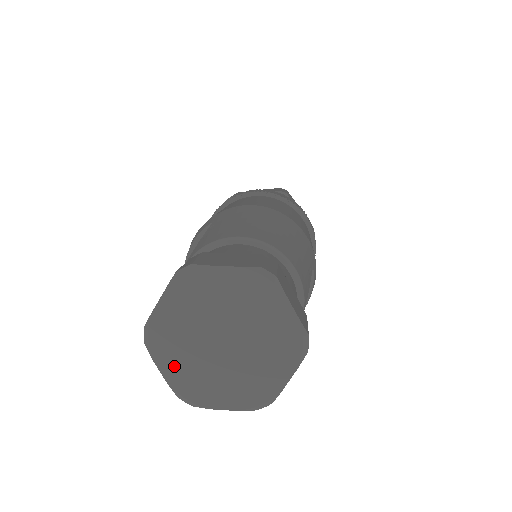
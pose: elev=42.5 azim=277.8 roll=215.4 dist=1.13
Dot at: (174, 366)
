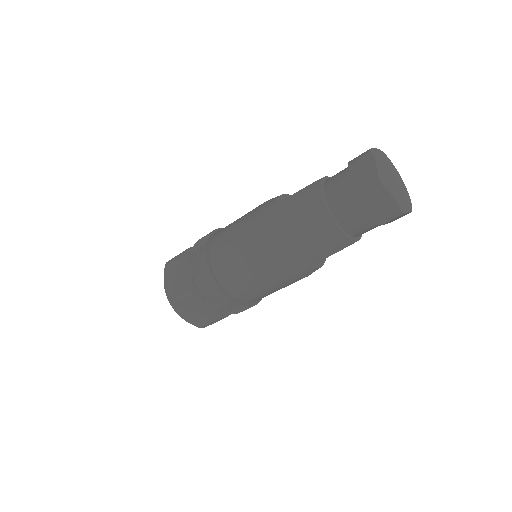
Dot at: (380, 167)
